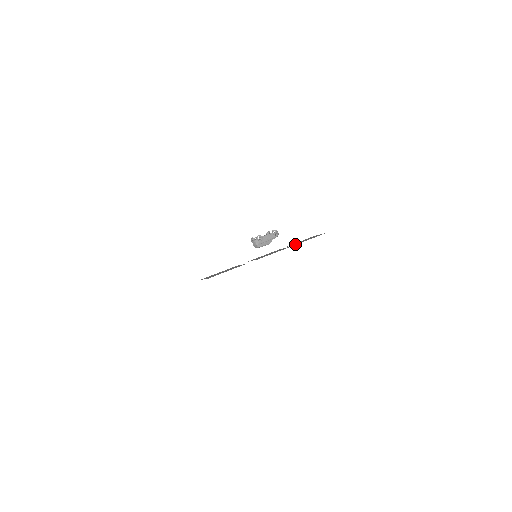
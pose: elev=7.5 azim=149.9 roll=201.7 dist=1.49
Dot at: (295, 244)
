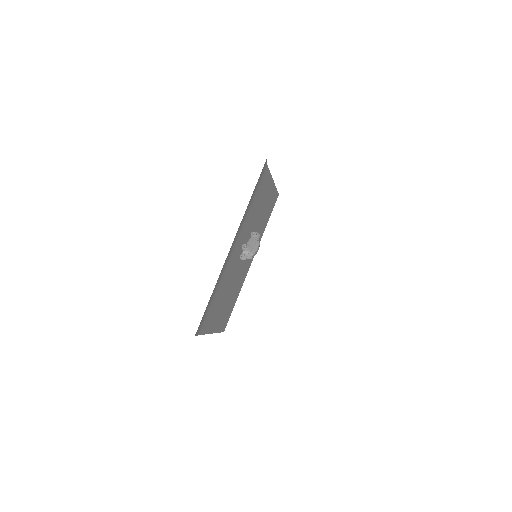
Dot at: occluded
